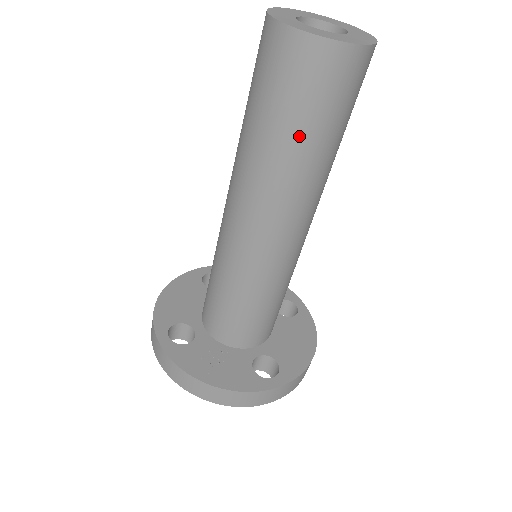
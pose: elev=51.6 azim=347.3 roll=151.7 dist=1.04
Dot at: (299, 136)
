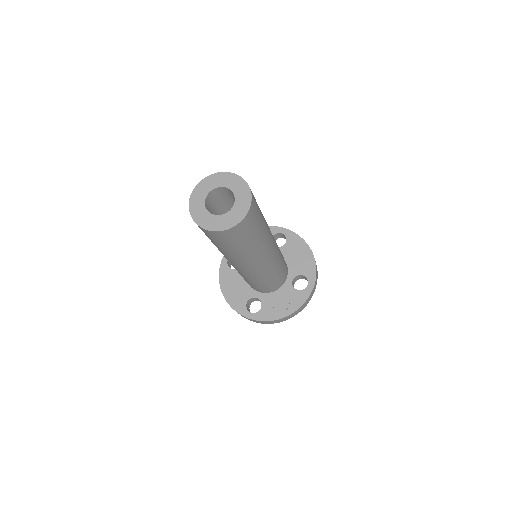
Dot at: (252, 242)
